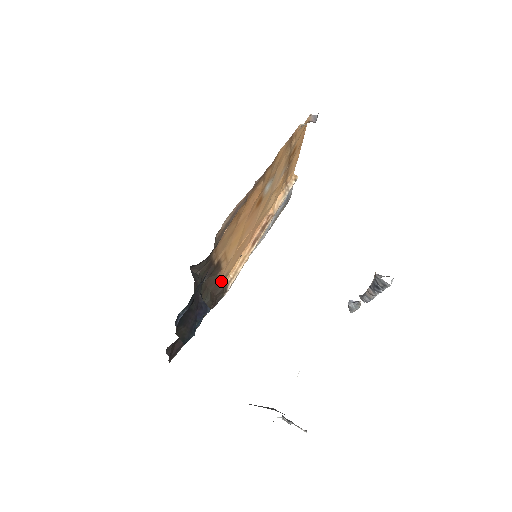
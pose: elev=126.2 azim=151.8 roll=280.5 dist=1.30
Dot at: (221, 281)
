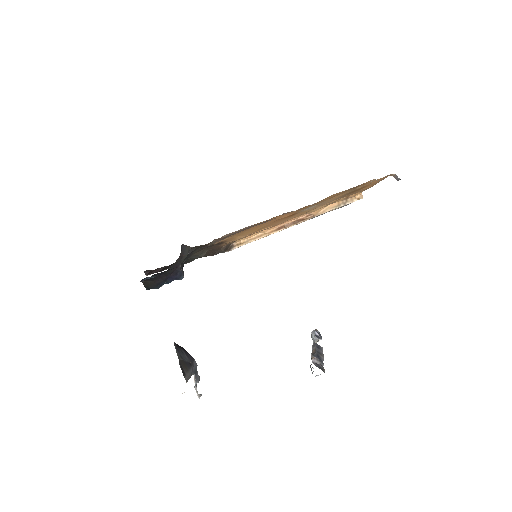
Dot at: (226, 245)
